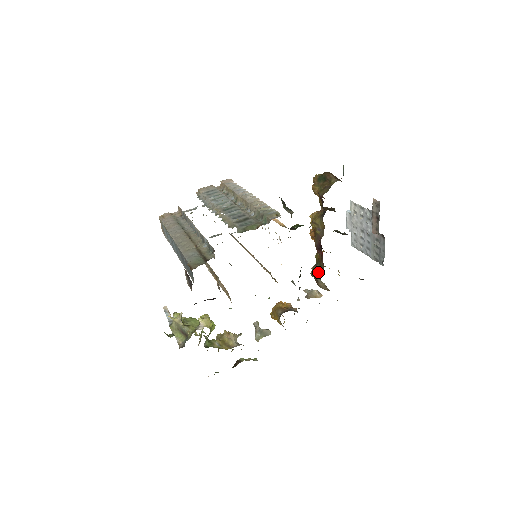
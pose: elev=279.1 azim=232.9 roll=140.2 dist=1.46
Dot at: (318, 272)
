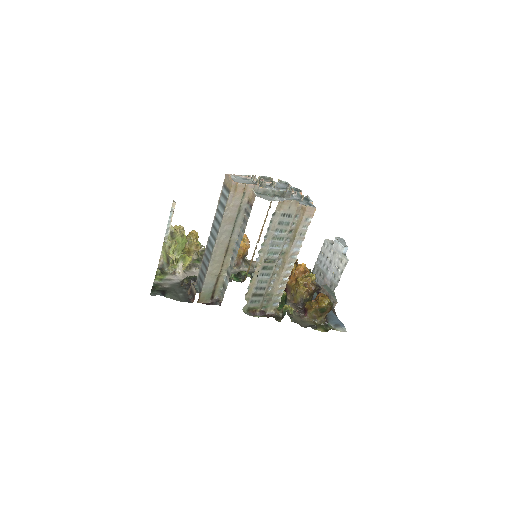
Dot at: occluded
